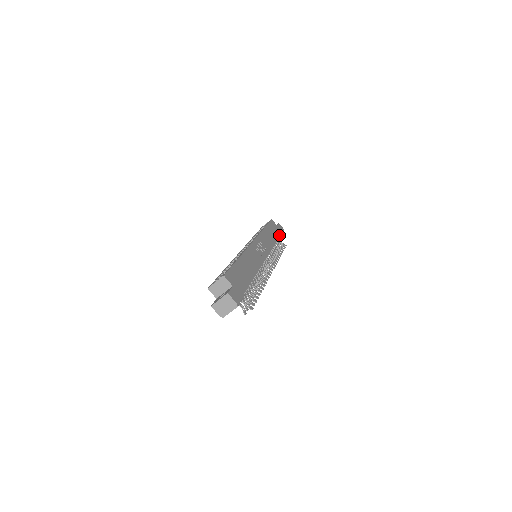
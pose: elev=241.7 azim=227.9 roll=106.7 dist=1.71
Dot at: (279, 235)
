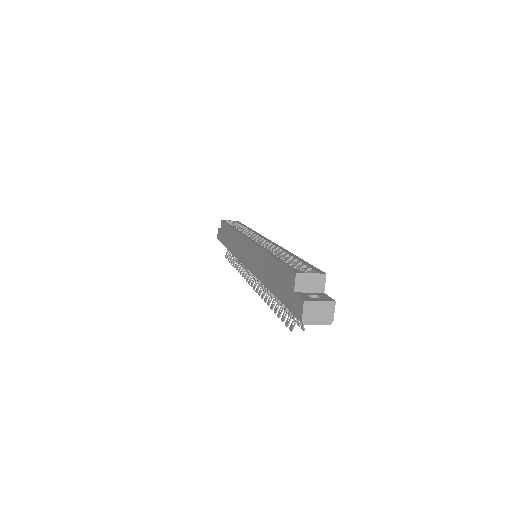
Dot at: occluded
